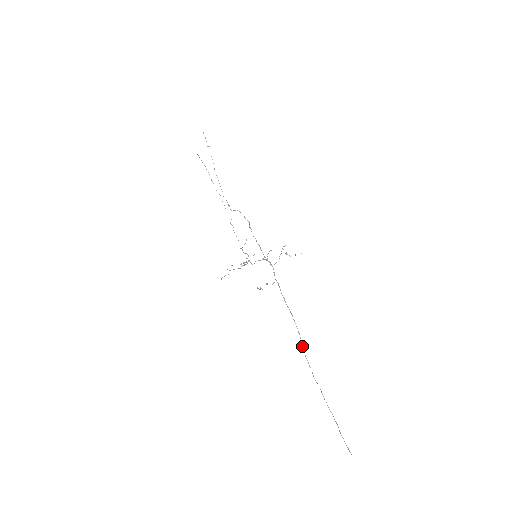
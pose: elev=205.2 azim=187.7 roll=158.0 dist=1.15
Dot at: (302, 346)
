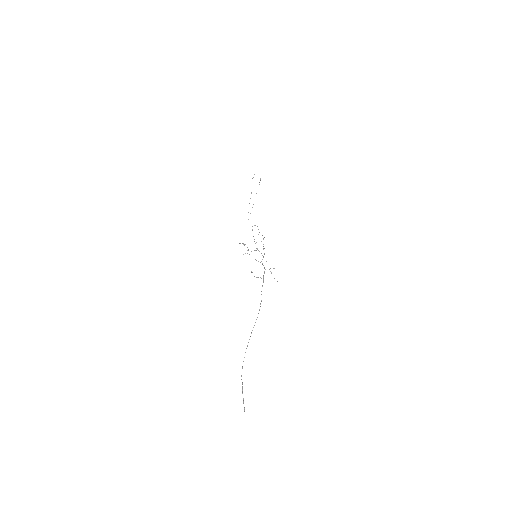
Dot at: occluded
